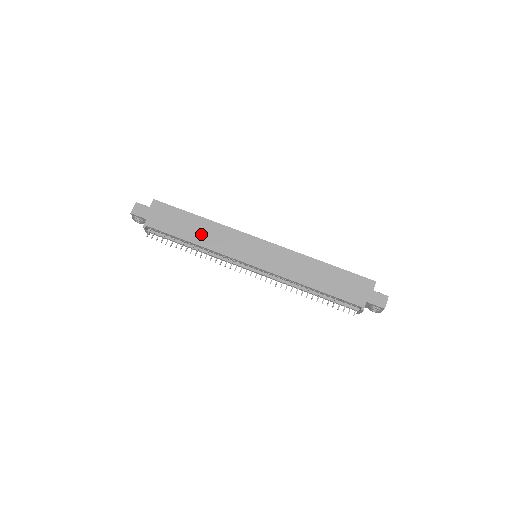
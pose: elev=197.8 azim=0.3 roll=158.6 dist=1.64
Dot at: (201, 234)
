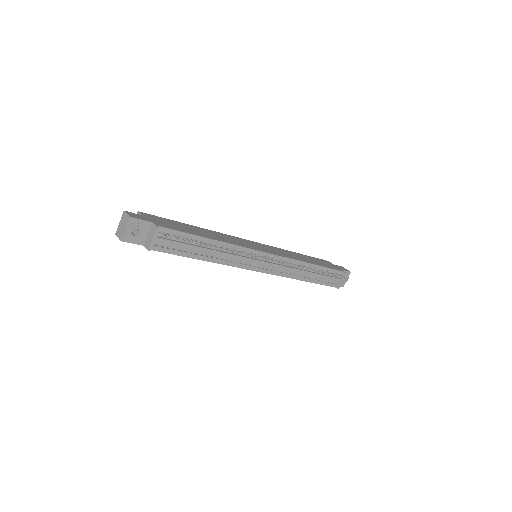
Dot at: (210, 235)
